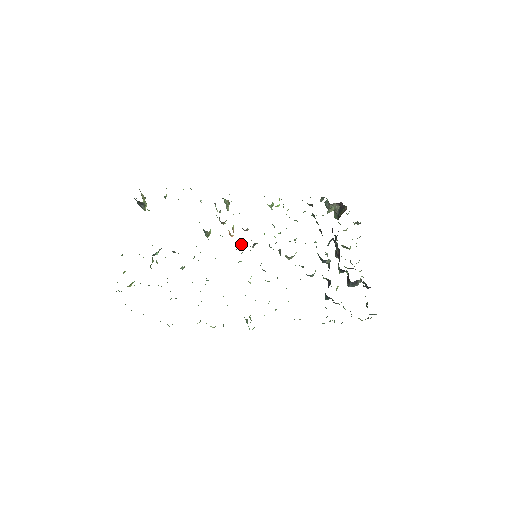
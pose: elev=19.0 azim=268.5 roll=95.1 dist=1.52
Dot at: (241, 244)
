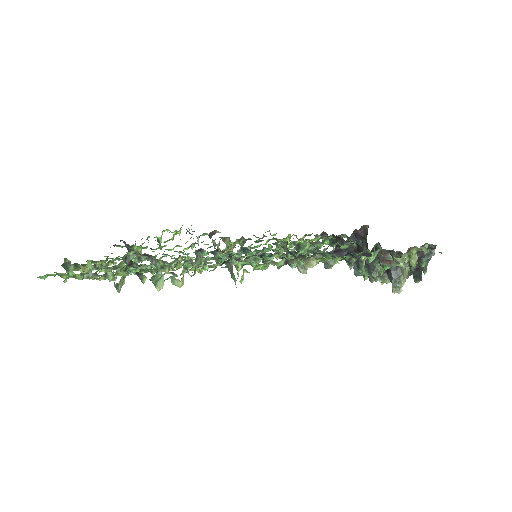
Dot at: occluded
